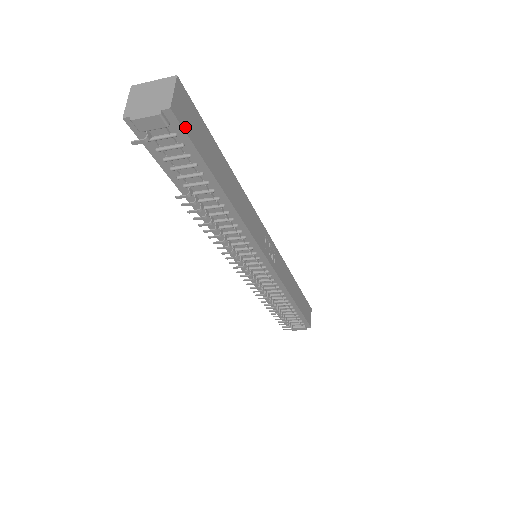
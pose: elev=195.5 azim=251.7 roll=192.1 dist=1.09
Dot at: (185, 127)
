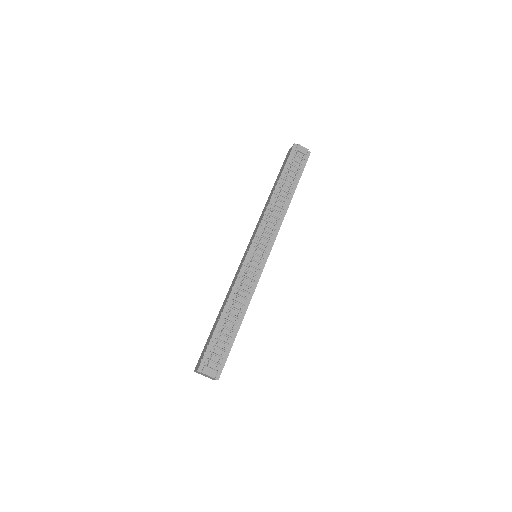
Dot at: occluded
